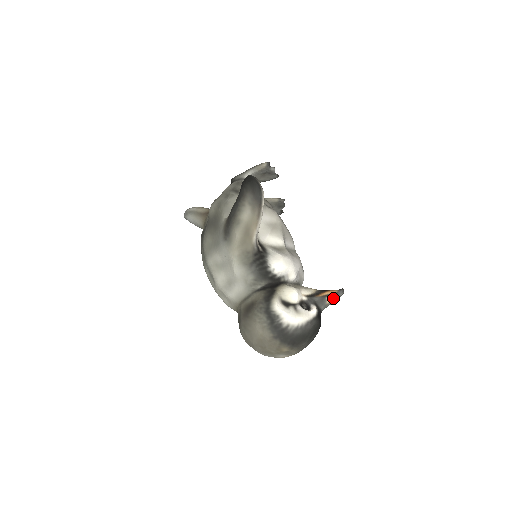
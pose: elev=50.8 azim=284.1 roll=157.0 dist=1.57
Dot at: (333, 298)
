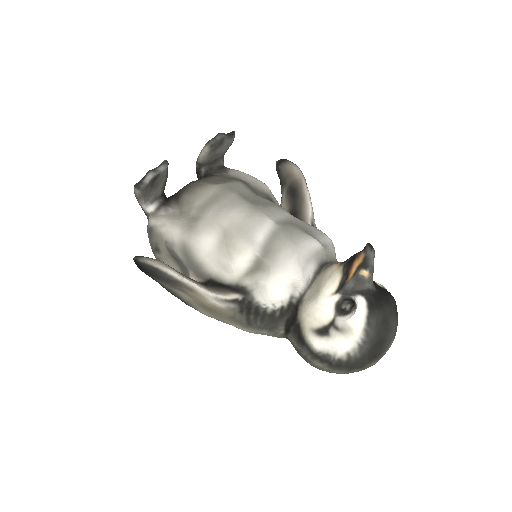
Dot at: (367, 267)
